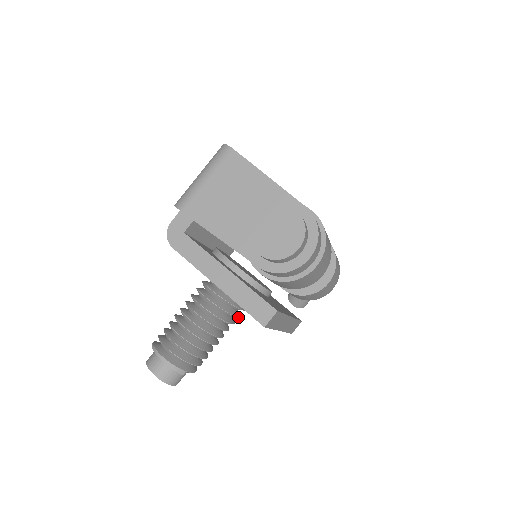
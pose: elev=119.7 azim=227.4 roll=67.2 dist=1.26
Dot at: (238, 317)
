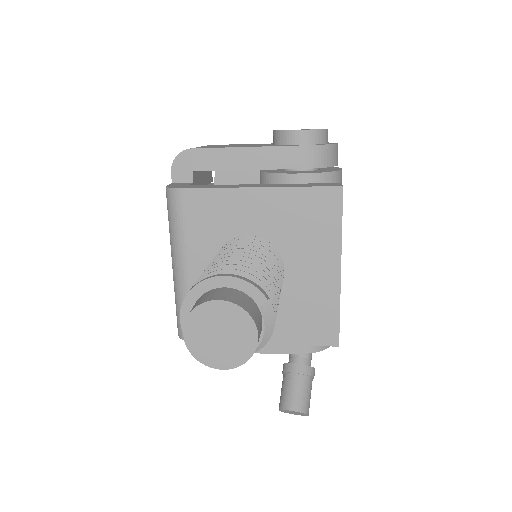
Dot at: (282, 279)
